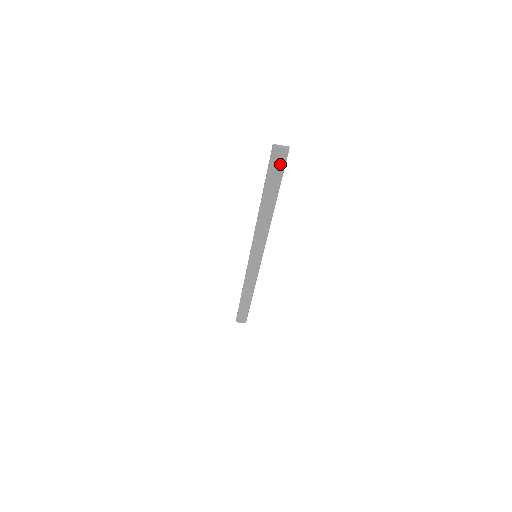
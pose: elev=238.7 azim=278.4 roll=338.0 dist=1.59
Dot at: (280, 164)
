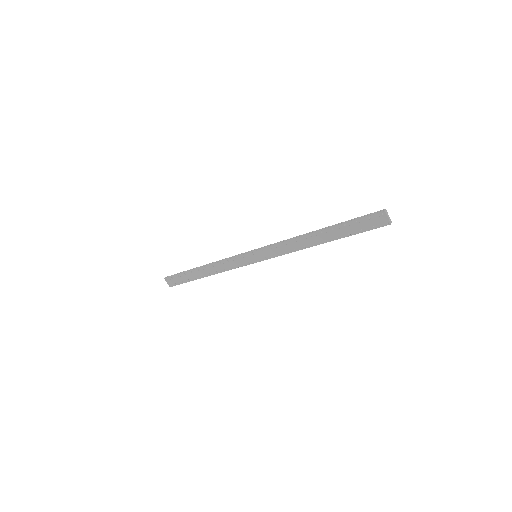
Dot at: (371, 225)
